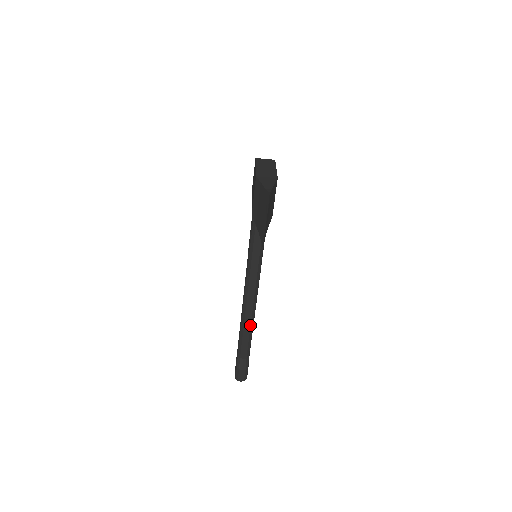
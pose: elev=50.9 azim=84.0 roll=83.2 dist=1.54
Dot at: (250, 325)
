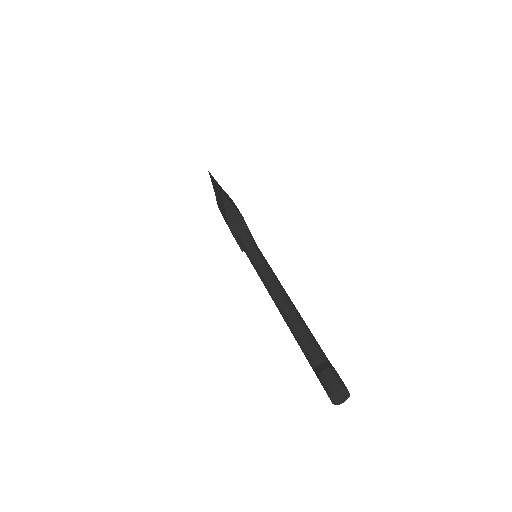
Dot at: (297, 318)
